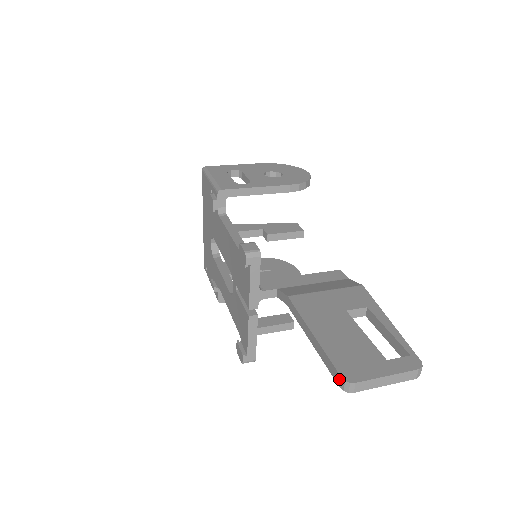
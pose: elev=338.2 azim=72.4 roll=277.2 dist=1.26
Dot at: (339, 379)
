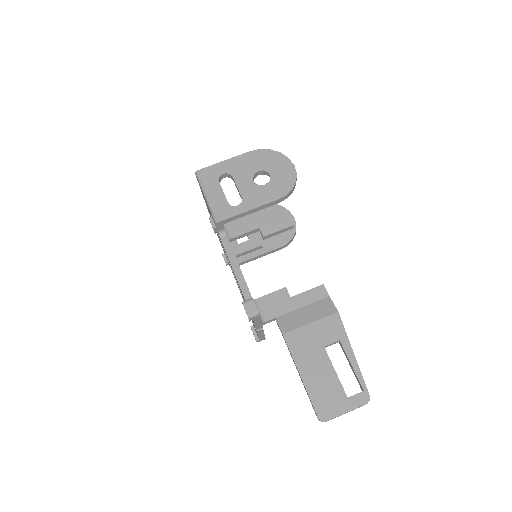
Dot at: (317, 416)
